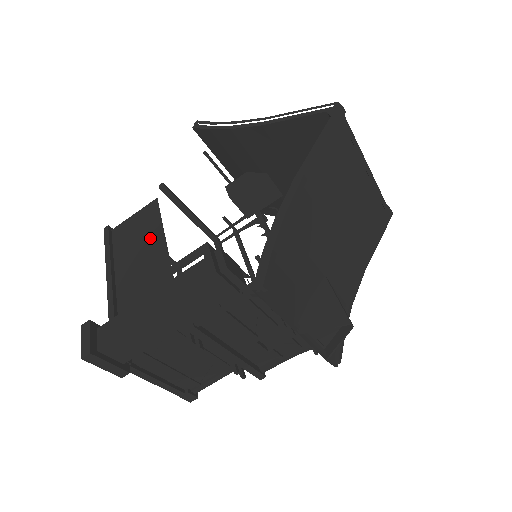
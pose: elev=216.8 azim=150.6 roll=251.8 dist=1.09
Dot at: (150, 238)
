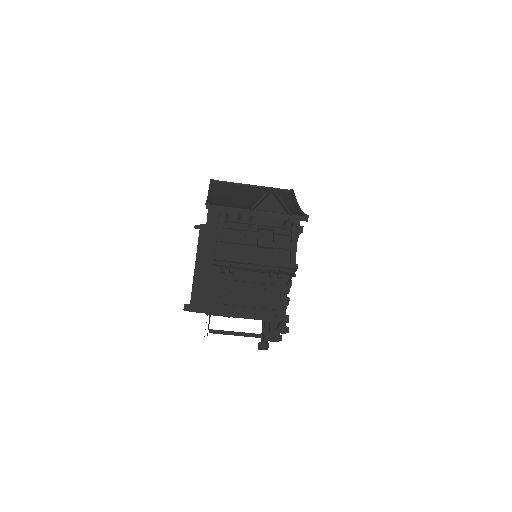
Dot at: occluded
